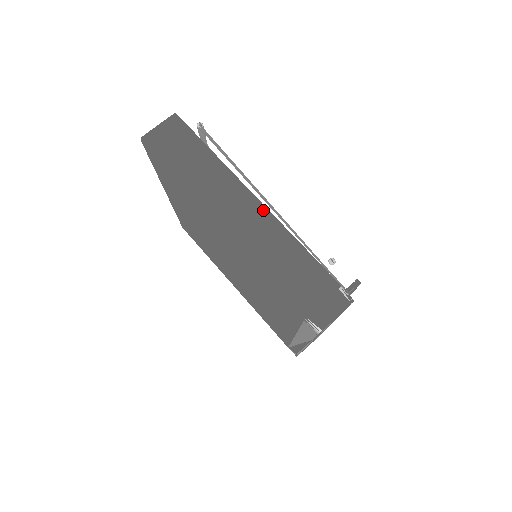
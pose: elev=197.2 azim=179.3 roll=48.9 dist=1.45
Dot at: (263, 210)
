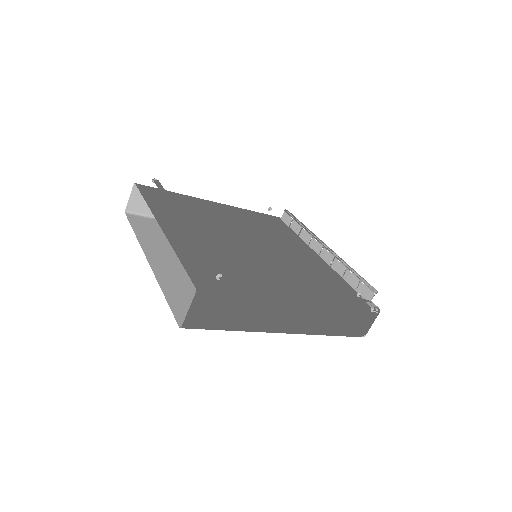
Dot at: (309, 306)
